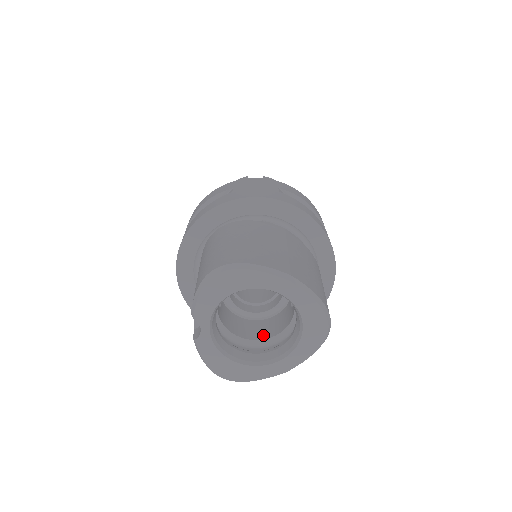
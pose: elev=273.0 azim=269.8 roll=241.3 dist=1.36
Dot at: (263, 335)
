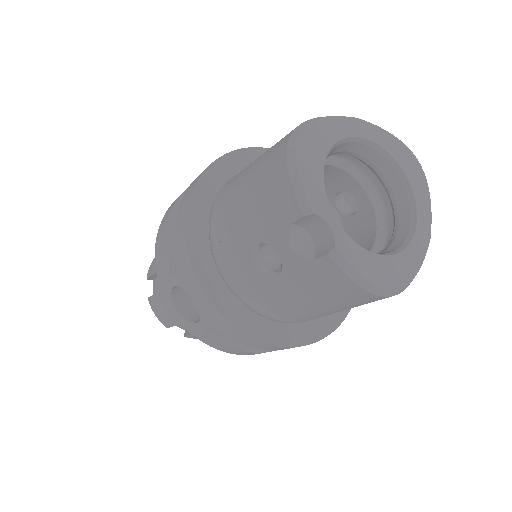
Dot at: occluded
